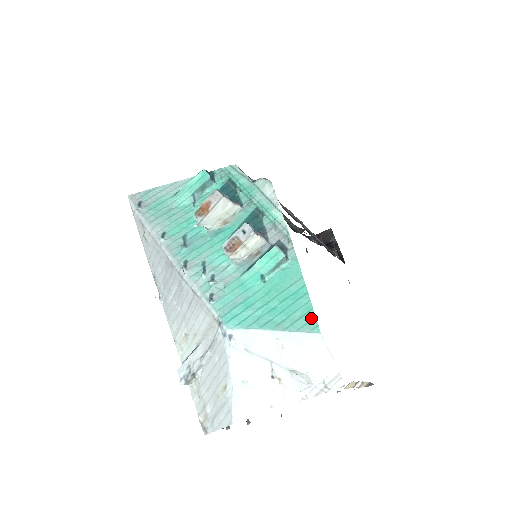
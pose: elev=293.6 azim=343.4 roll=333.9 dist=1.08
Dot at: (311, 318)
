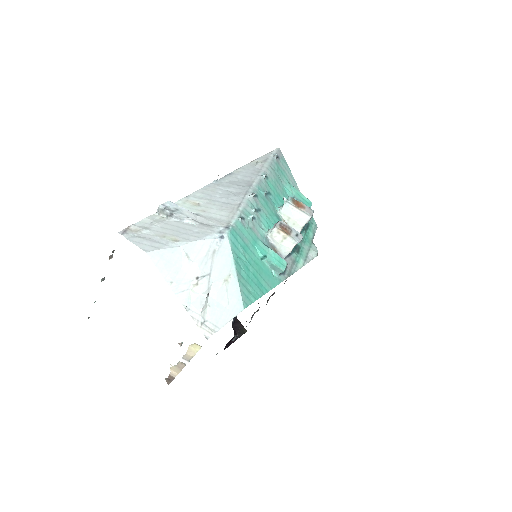
Dot at: (251, 300)
